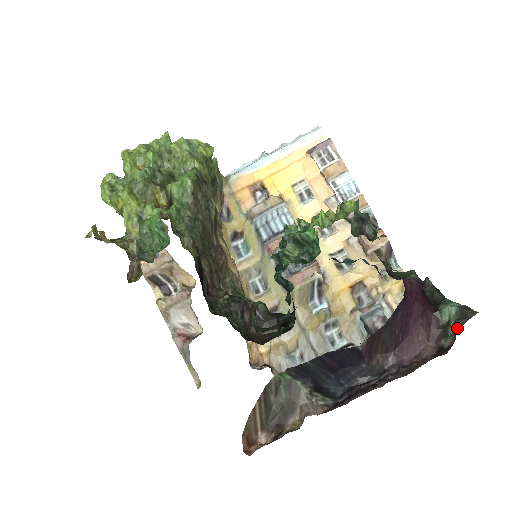
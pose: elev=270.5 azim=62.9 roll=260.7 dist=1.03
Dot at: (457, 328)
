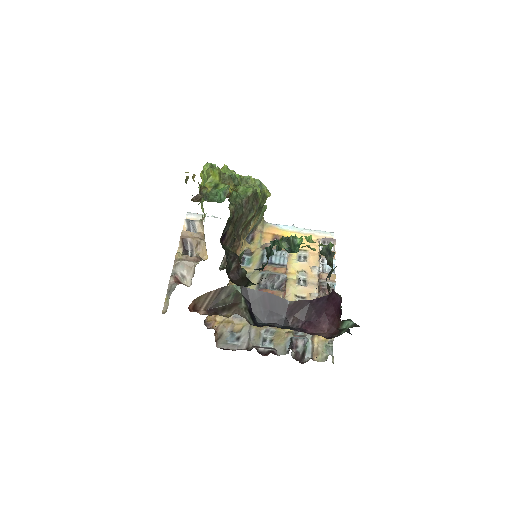
Dot at: occluded
